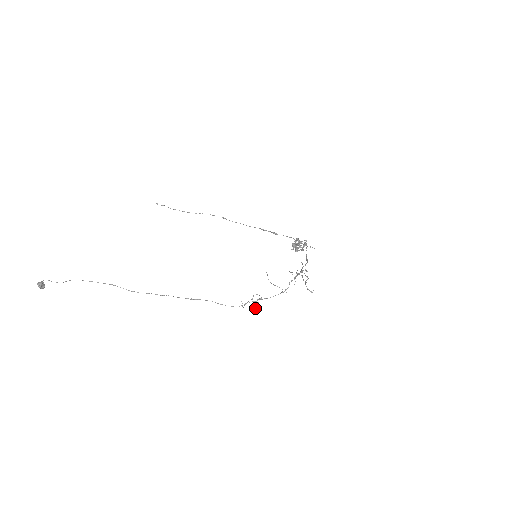
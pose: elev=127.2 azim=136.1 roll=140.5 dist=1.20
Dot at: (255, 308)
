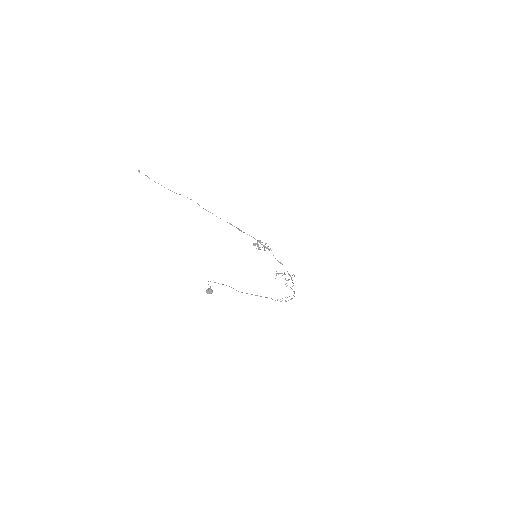
Dot at: occluded
